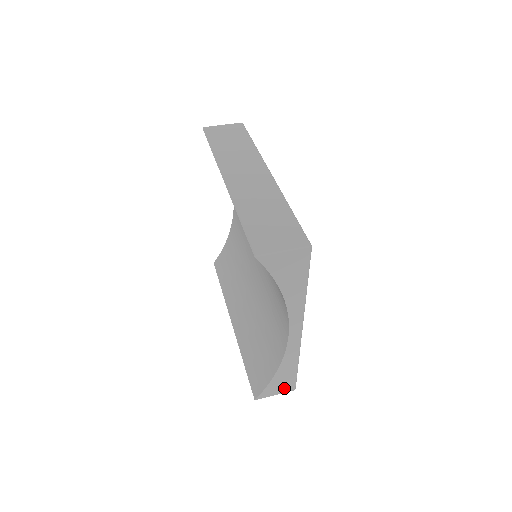
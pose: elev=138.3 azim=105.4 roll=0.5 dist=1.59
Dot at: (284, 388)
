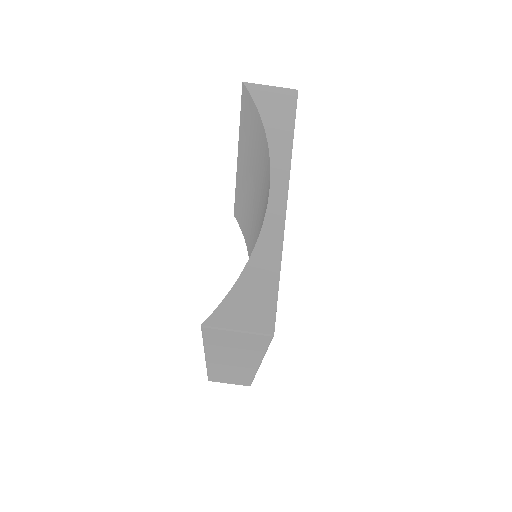
Dot at: occluded
